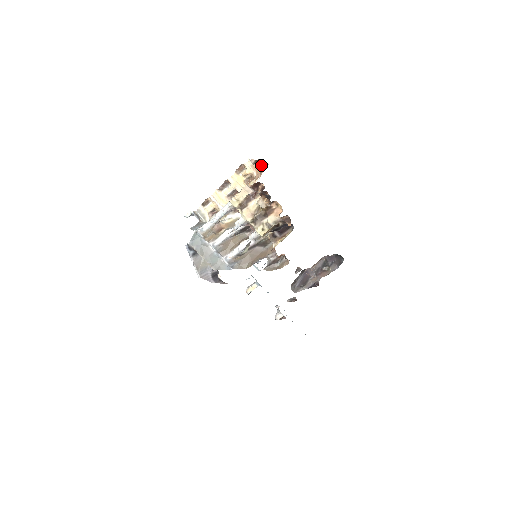
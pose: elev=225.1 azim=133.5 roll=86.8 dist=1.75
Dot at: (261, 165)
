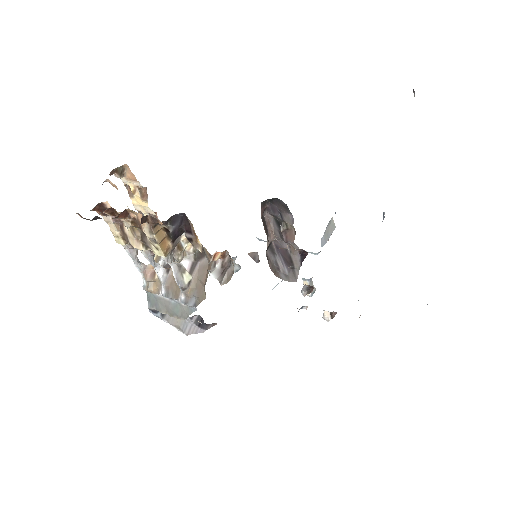
Dot at: (128, 171)
